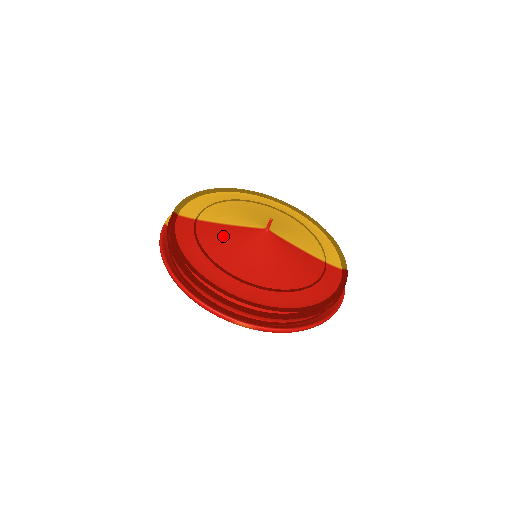
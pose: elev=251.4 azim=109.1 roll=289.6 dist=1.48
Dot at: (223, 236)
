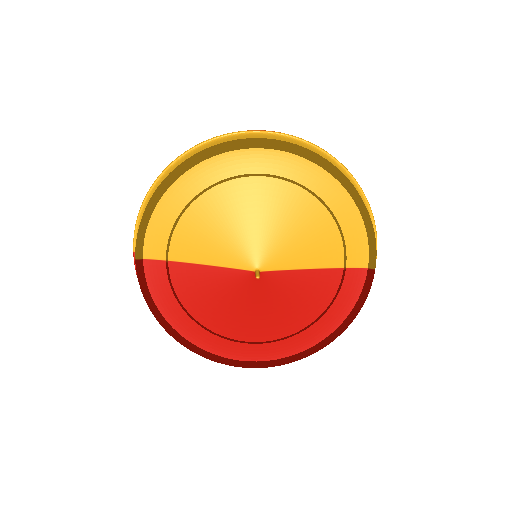
Dot at: (205, 288)
